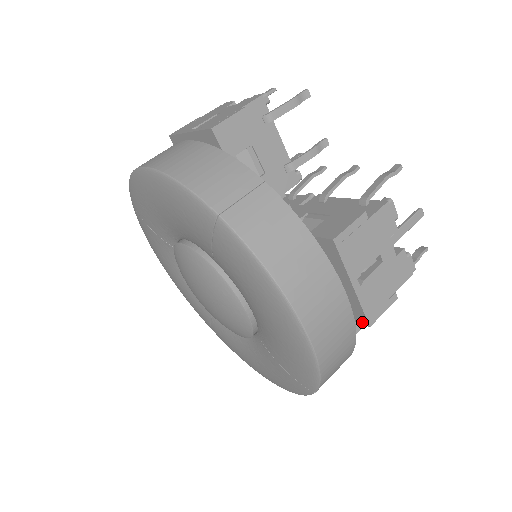
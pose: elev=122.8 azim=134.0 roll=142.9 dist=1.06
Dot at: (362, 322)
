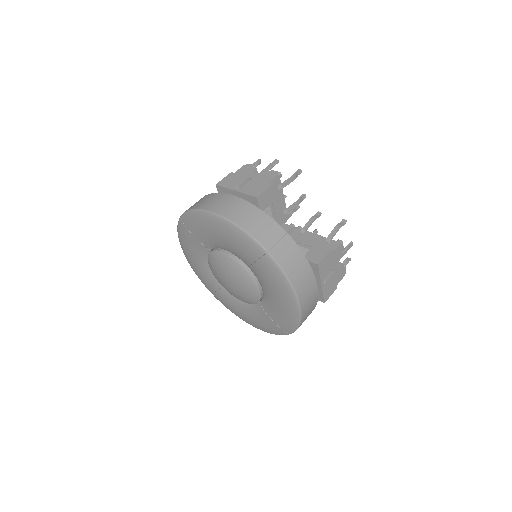
Dot at: (320, 300)
